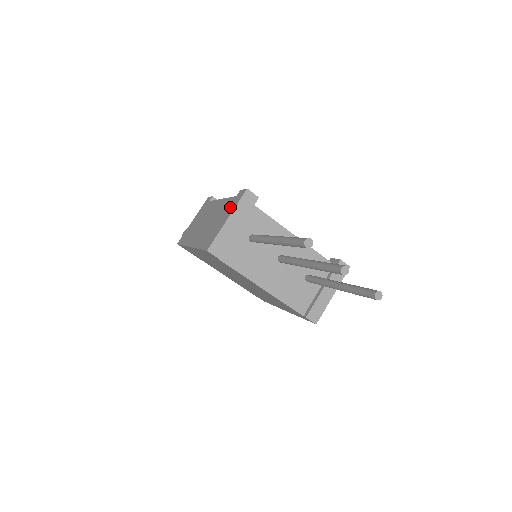
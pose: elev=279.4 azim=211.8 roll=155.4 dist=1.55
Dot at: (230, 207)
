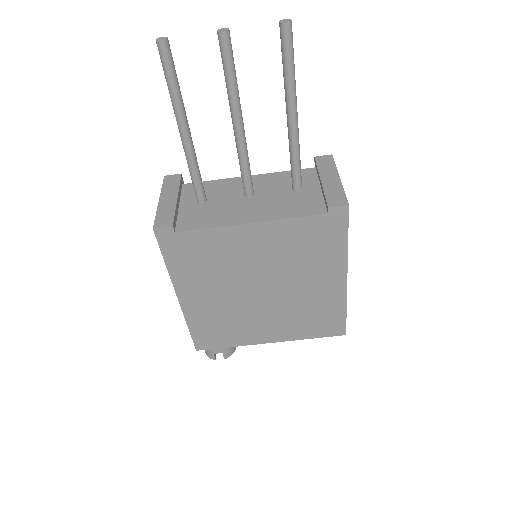
Dot at: occluded
